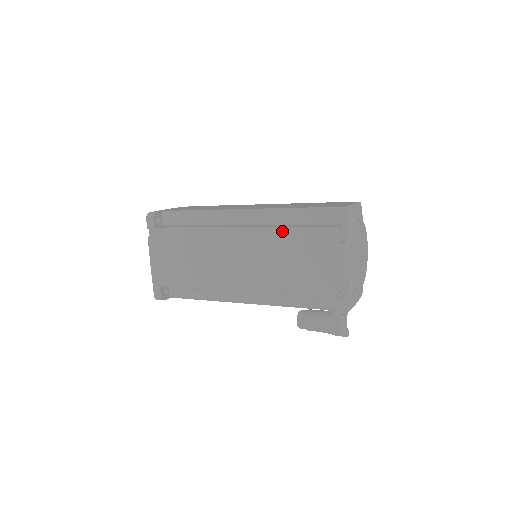
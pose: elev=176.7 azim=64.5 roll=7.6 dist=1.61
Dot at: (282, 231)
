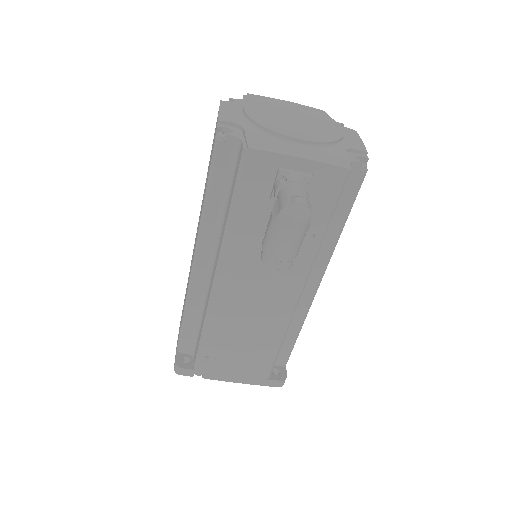
Dot at: occluded
